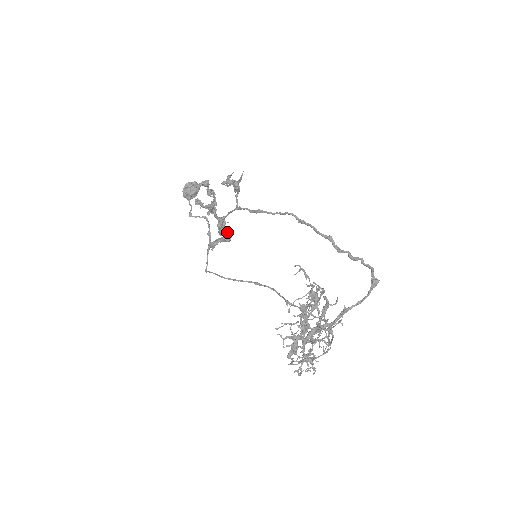
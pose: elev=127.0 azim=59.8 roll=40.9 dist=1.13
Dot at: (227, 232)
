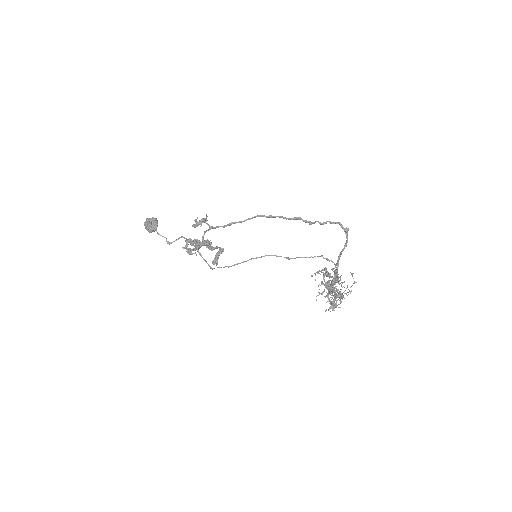
Dot at: (216, 247)
